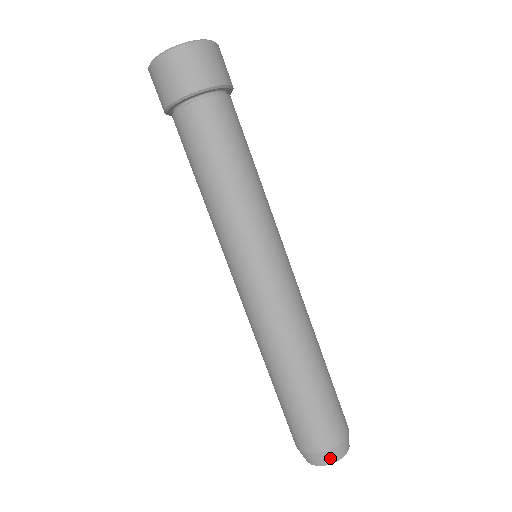
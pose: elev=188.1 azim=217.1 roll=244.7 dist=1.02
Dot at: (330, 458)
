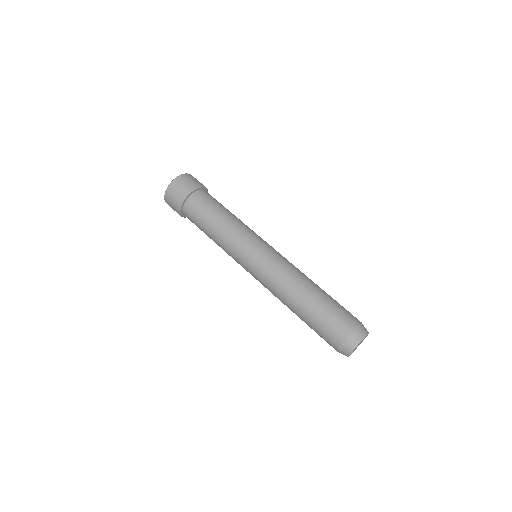
Dot at: (347, 349)
